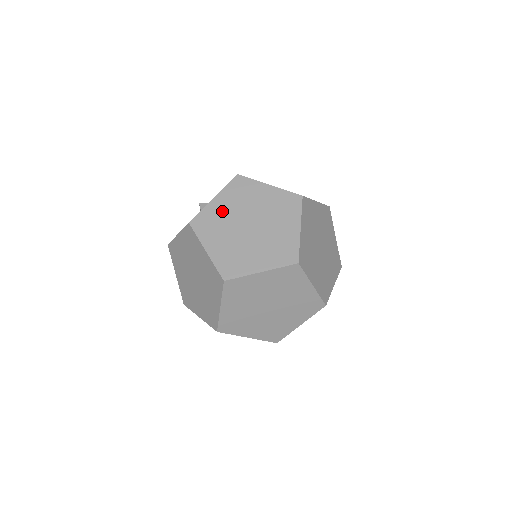
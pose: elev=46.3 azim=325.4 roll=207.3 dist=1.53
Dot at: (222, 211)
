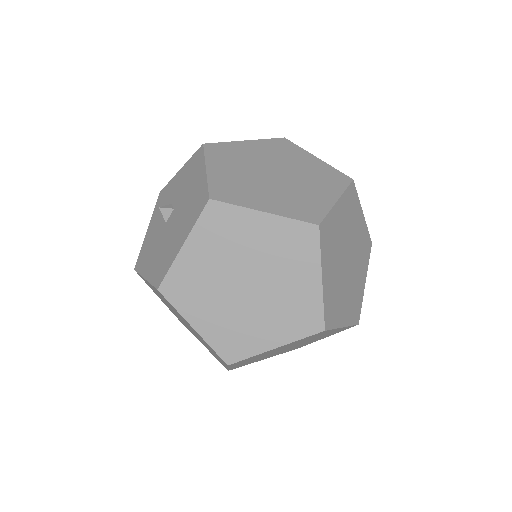
Dot at: (201, 266)
